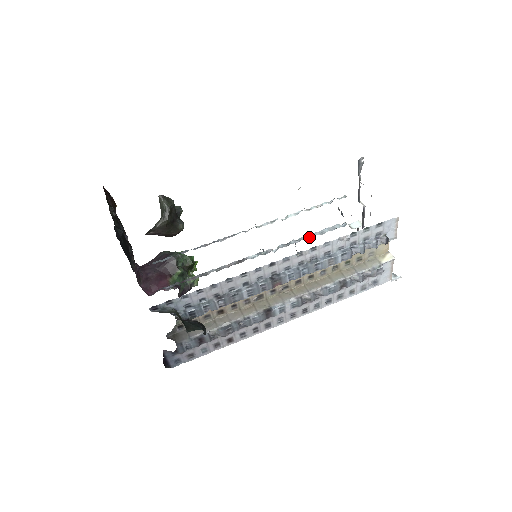
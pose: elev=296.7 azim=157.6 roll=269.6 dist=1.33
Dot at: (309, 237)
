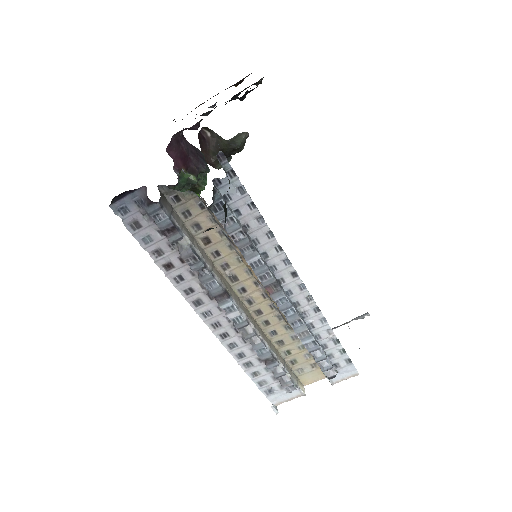
Dot at: occluded
